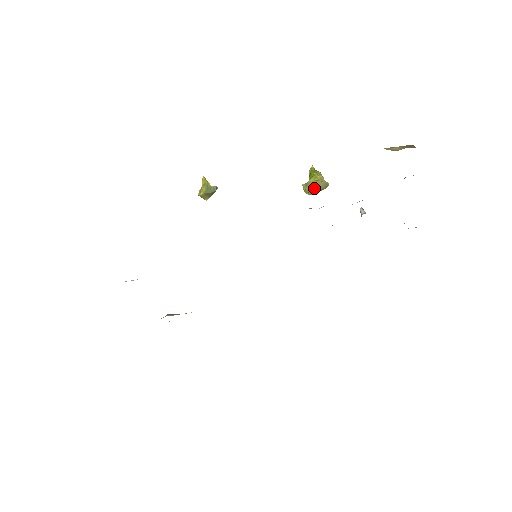
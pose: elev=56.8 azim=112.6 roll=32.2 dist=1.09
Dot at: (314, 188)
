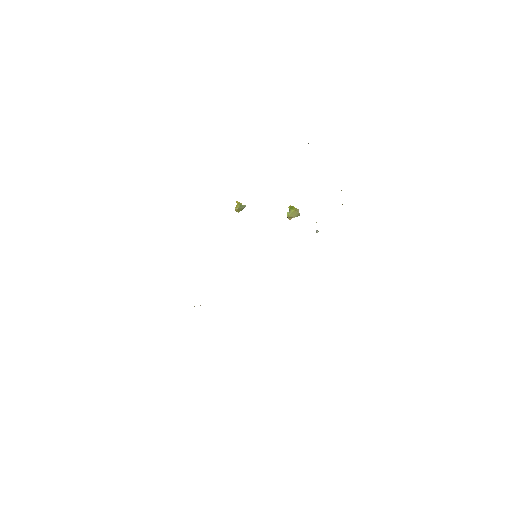
Dot at: (293, 215)
